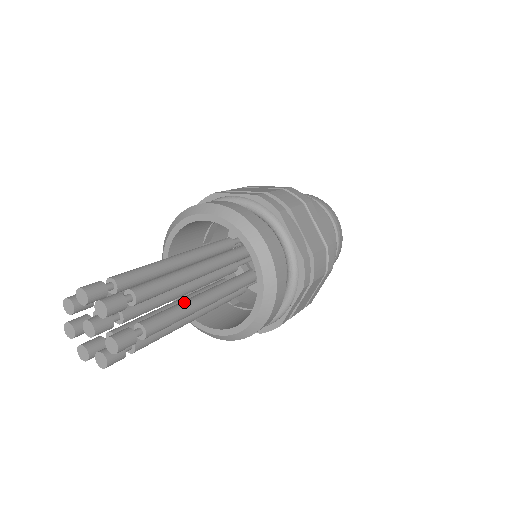
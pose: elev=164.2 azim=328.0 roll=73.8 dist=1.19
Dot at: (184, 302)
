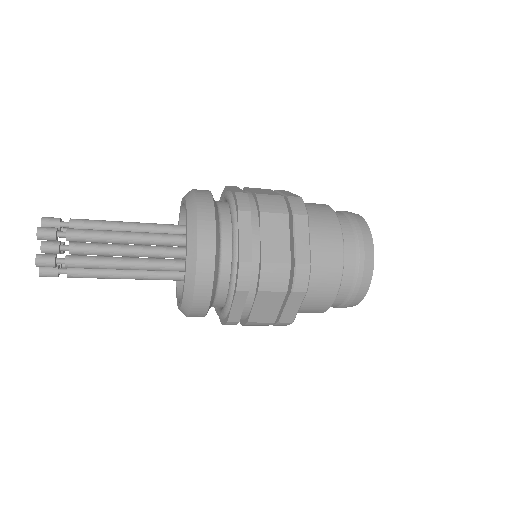
Dot at: (118, 257)
